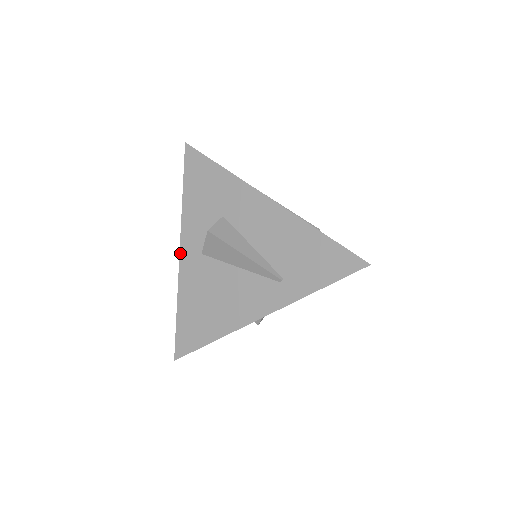
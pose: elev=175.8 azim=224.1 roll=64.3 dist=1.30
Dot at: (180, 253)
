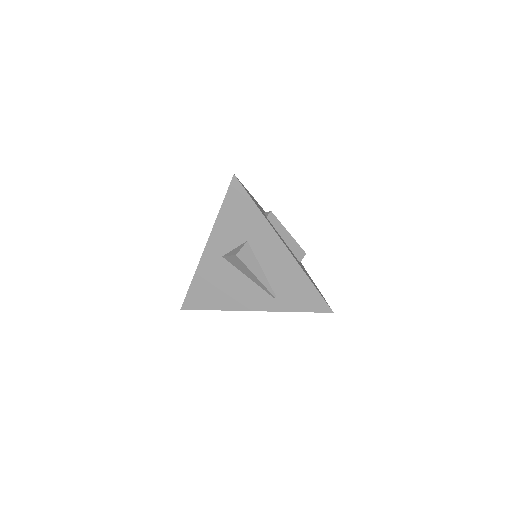
Dot at: (205, 248)
